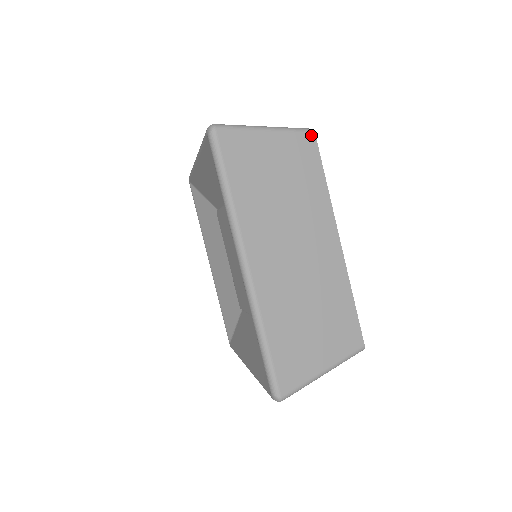
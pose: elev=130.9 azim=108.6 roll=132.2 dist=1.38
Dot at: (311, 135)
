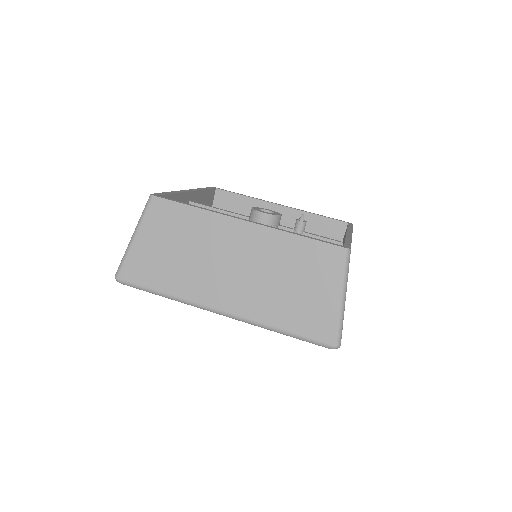
Dot at: (153, 200)
